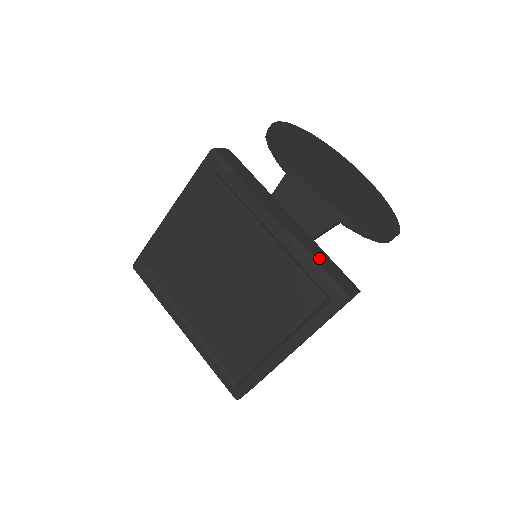
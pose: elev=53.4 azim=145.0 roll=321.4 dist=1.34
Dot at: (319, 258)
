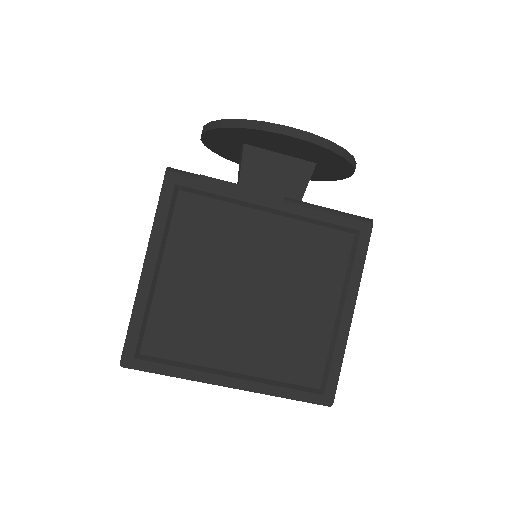
Dot at: occluded
